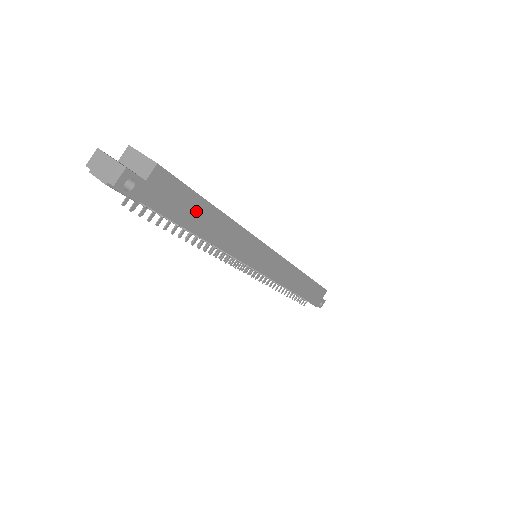
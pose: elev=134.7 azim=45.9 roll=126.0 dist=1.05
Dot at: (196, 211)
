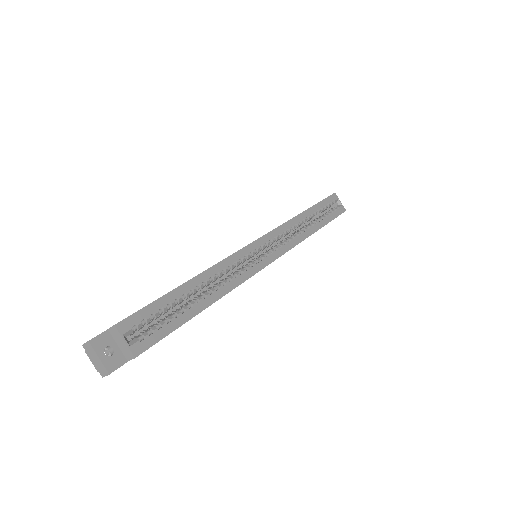
Dot at: occluded
